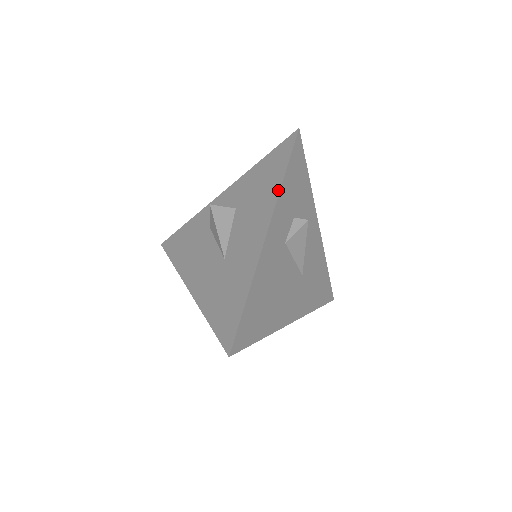
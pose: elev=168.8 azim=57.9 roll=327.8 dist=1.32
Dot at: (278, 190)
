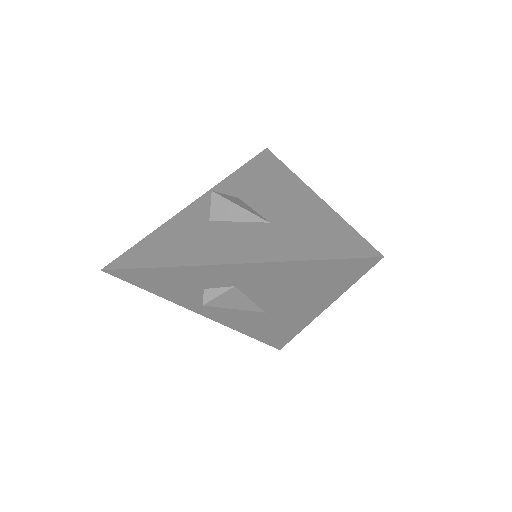
Dot at: (290, 172)
